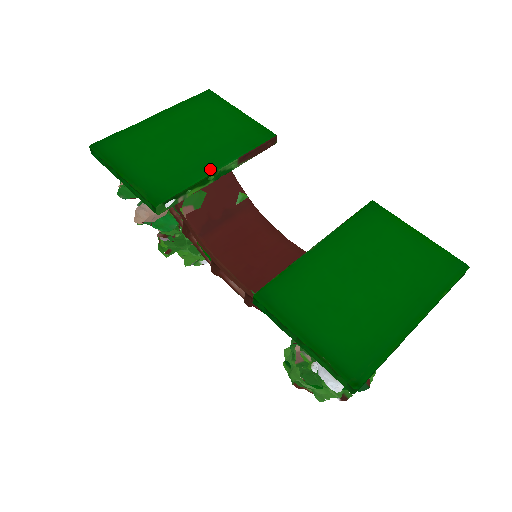
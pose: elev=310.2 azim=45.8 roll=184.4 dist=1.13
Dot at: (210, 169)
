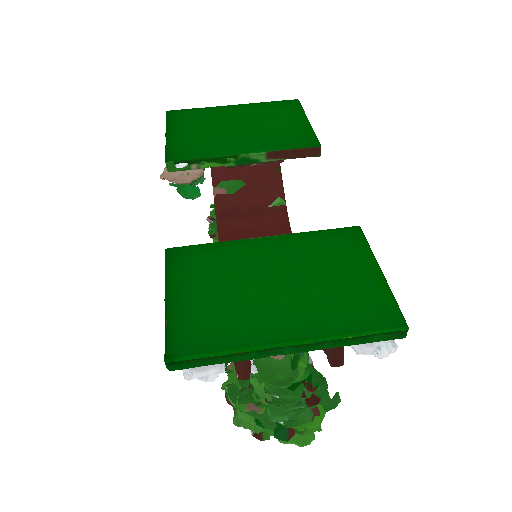
Dot at: (234, 151)
